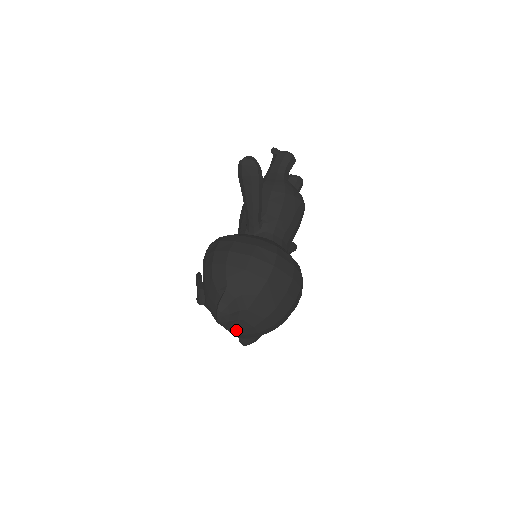
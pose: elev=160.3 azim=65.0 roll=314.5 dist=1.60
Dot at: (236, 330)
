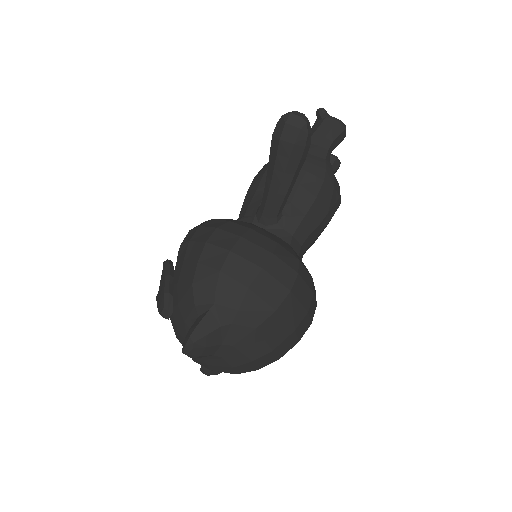
Dot at: (204, 363)
